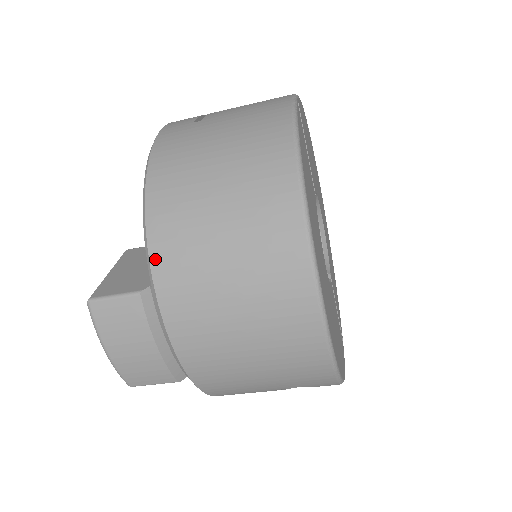
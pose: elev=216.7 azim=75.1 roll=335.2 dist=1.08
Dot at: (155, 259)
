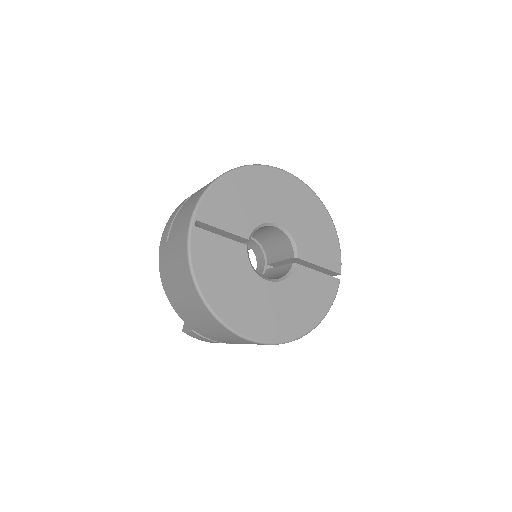
Dot at: (186, 322)
